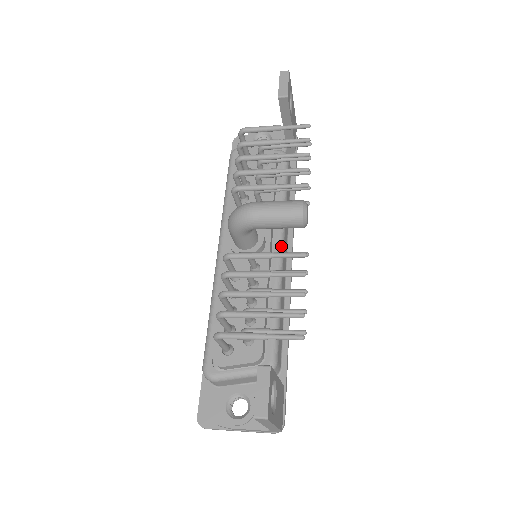
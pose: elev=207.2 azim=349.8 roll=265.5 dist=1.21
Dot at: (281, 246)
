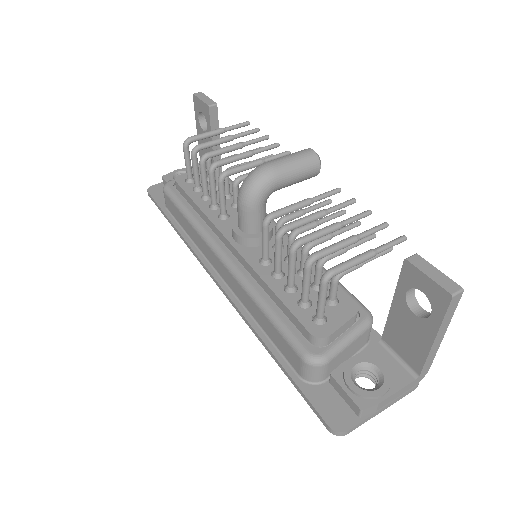
Dot at: occluded
